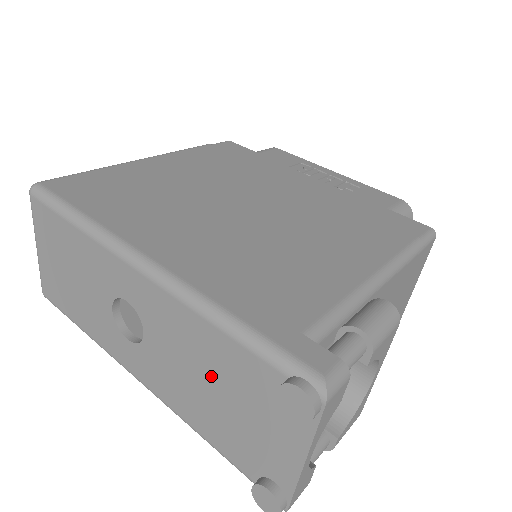
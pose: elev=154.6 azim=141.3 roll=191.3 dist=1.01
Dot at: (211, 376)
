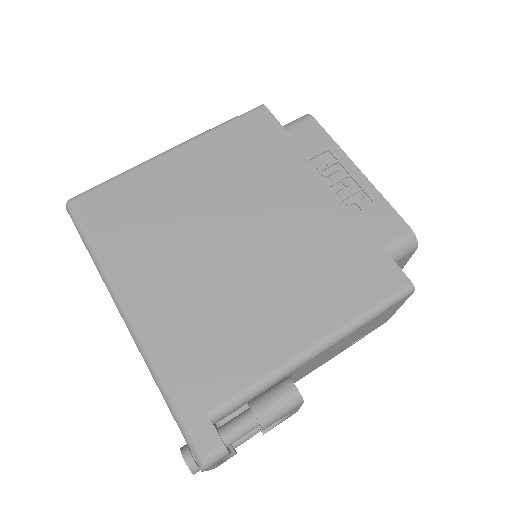
Dot at: occluded
